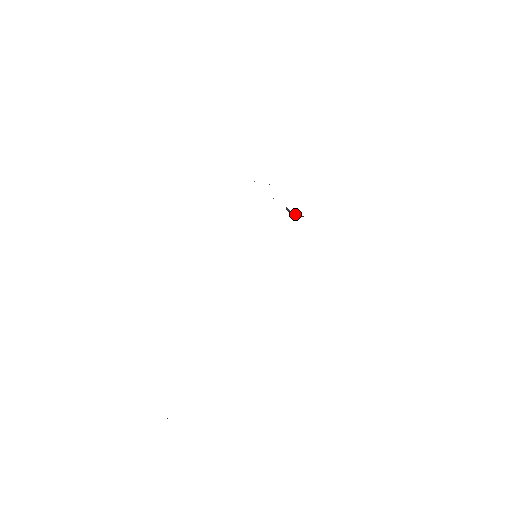
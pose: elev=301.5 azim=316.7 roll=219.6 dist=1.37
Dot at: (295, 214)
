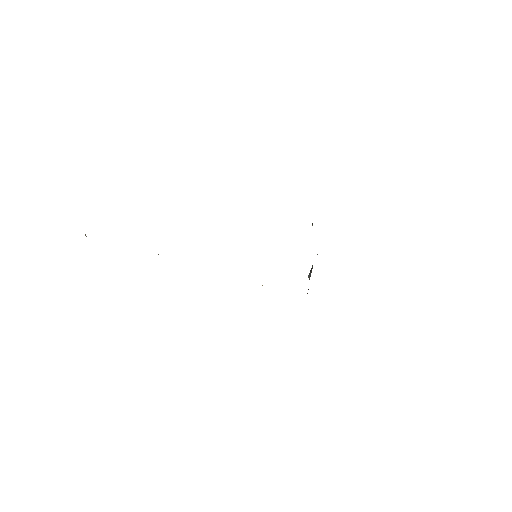
Dot at: occluded
